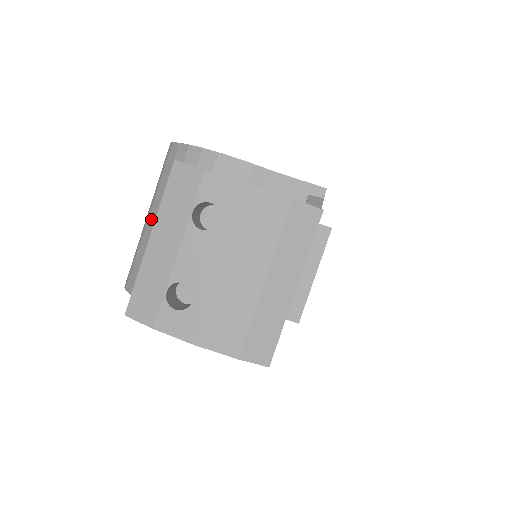
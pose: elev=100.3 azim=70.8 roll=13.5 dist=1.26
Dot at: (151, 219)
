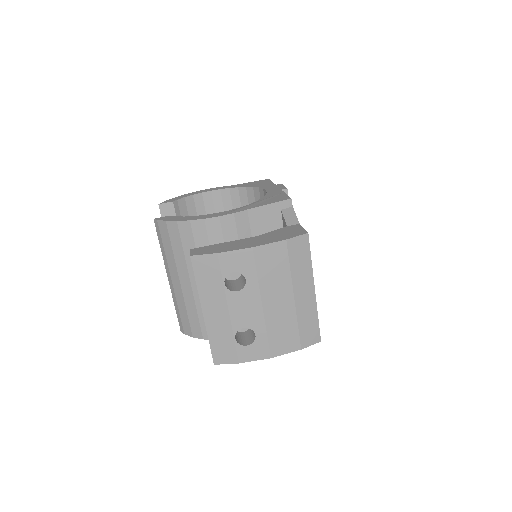
Dot at: (176, 282)
